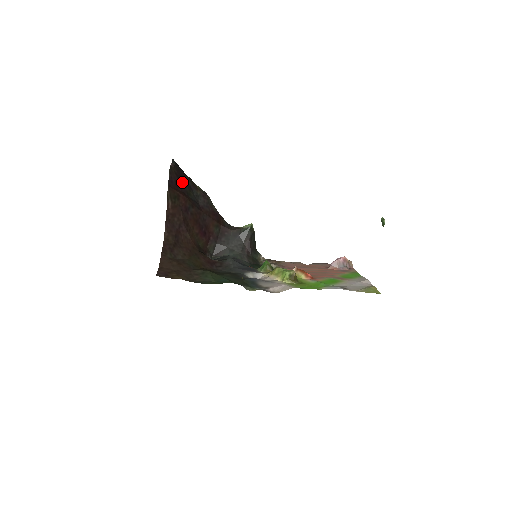
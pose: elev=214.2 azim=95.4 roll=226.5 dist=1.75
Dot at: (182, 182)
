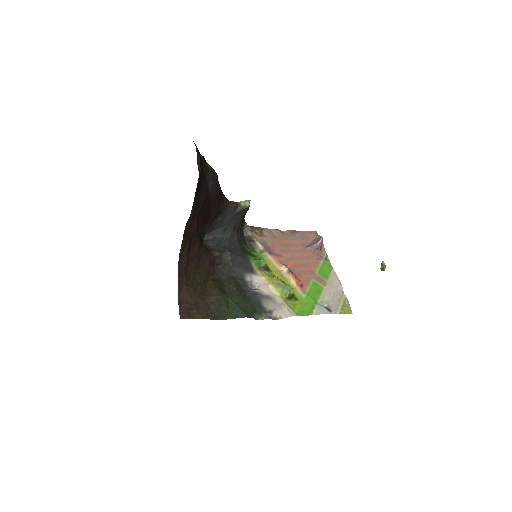
Dot at: (201, 178)
